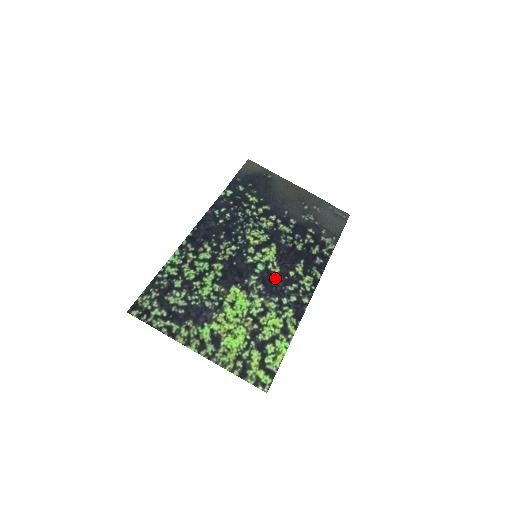
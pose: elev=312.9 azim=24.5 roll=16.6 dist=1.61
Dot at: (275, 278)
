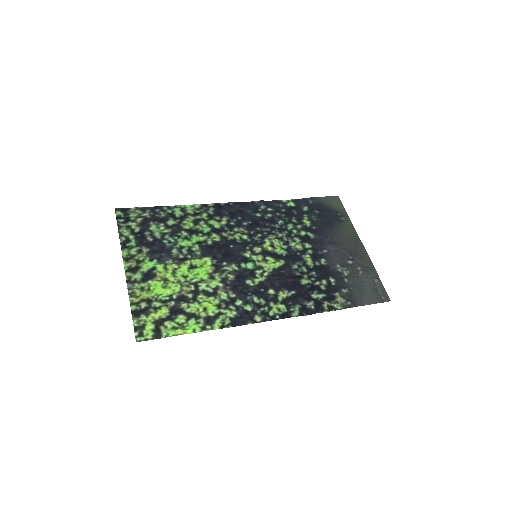
Dot at: (252, 282)
